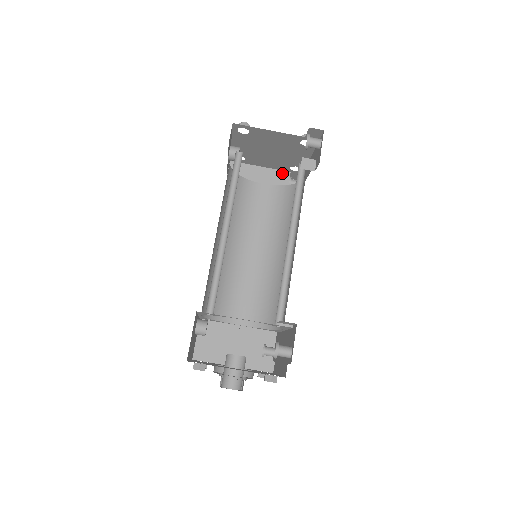
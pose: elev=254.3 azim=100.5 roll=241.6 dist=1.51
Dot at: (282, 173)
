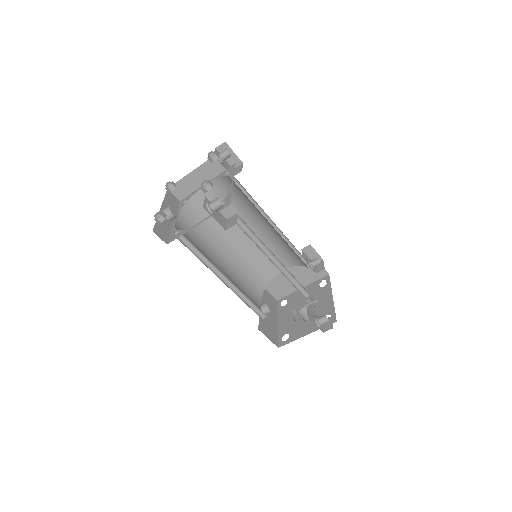
Dot at: (209, 163)
